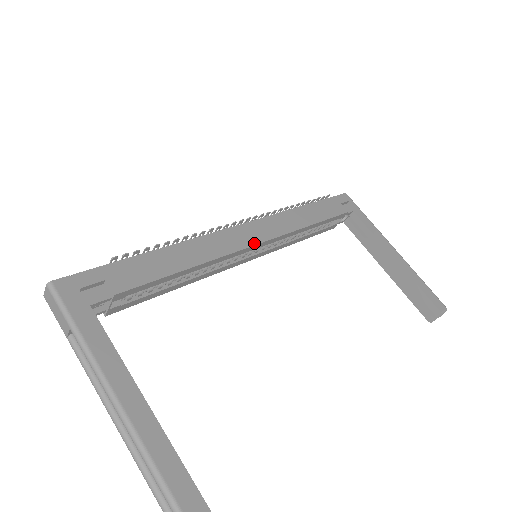
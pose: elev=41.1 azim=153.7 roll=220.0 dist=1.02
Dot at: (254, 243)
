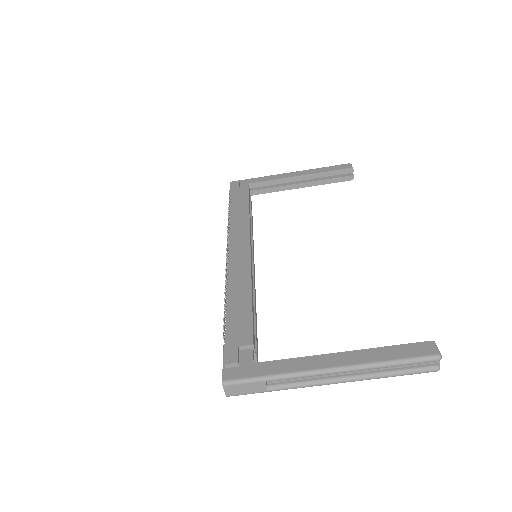
Dot at: (248, 250)
